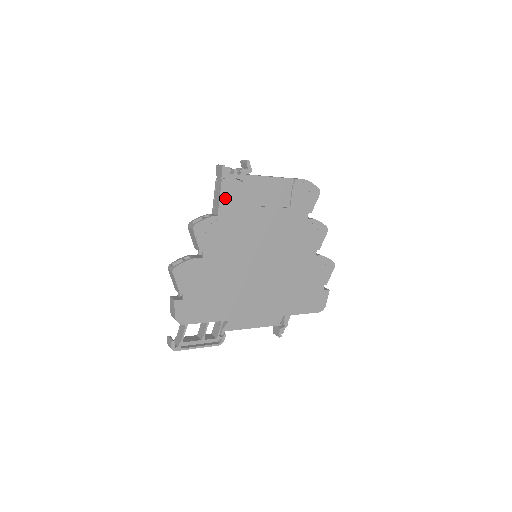
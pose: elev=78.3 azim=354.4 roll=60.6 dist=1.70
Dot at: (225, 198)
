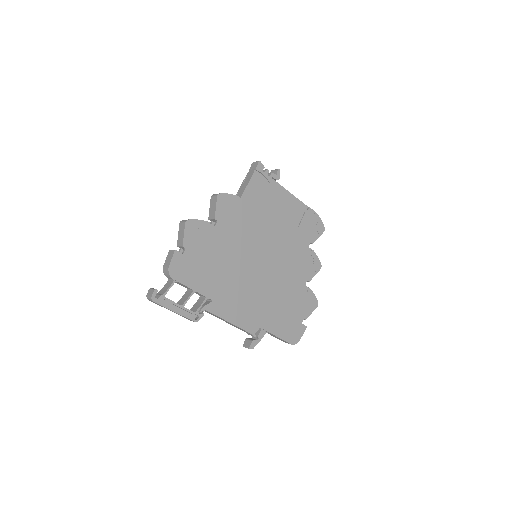
Dot at: (252, 187)
